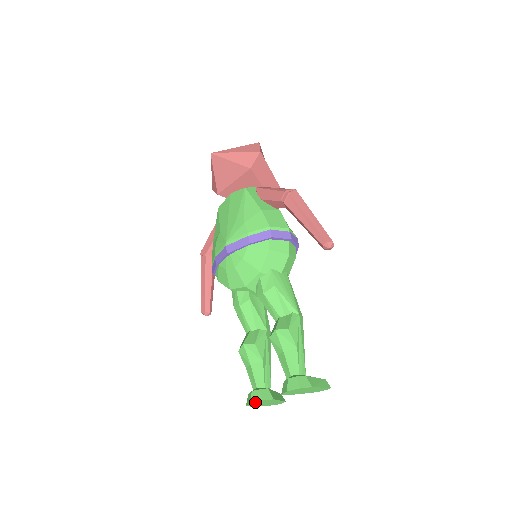
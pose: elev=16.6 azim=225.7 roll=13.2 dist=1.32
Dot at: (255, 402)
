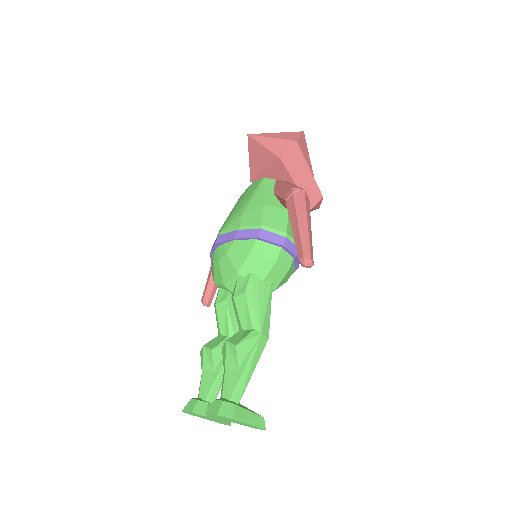
Dot at: (187, 411)
